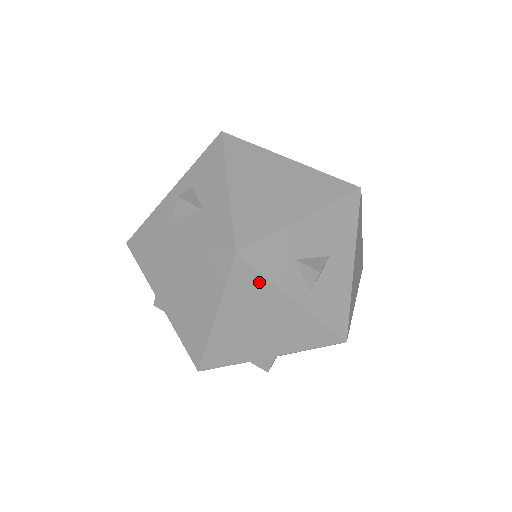
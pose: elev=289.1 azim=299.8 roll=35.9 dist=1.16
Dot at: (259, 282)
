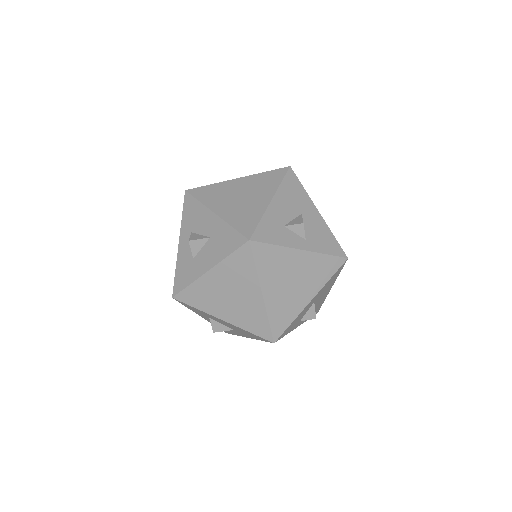
Dot at: (273, 251)
